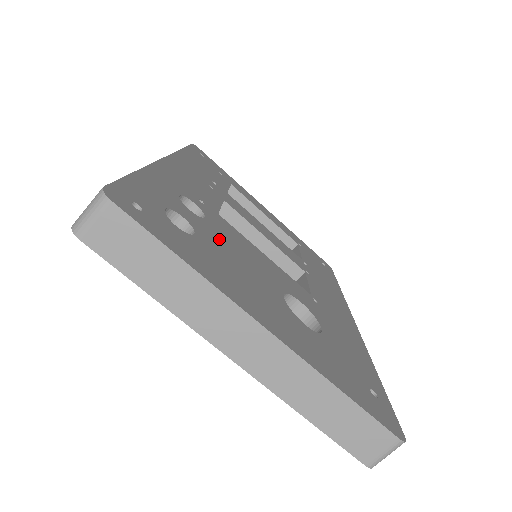
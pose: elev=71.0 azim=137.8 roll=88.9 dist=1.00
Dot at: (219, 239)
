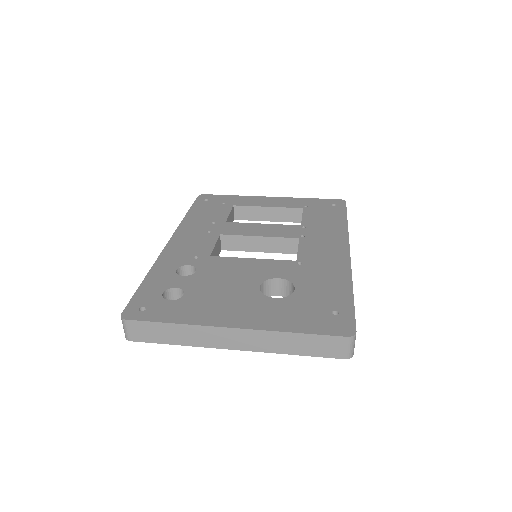
Dot at: (206, 281)
